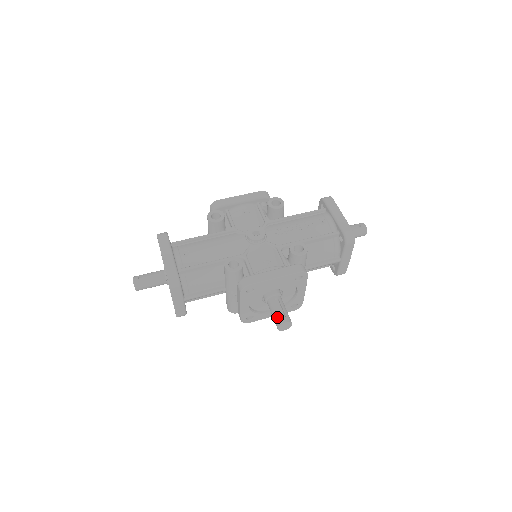
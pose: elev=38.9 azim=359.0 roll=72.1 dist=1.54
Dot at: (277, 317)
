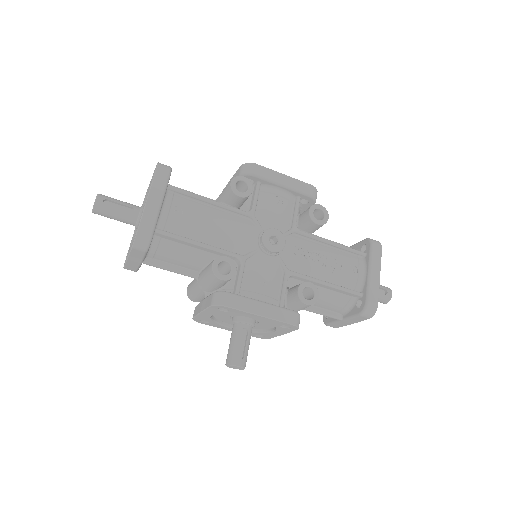
Dot at: (233, 353)
